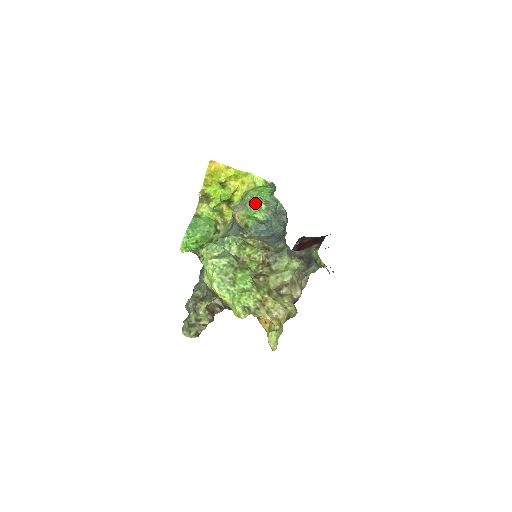
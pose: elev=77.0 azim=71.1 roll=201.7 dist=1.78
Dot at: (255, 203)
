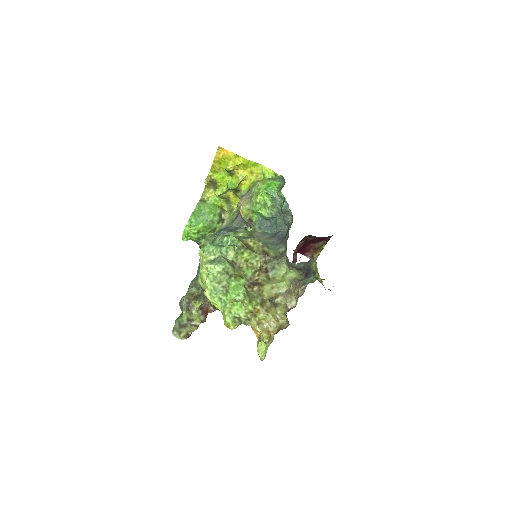
Dot at: (261, 199)
